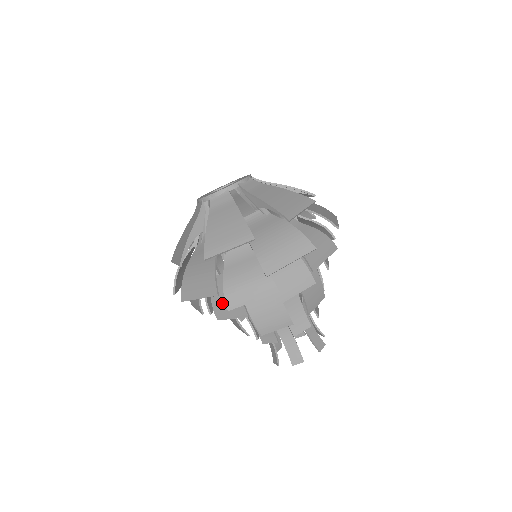
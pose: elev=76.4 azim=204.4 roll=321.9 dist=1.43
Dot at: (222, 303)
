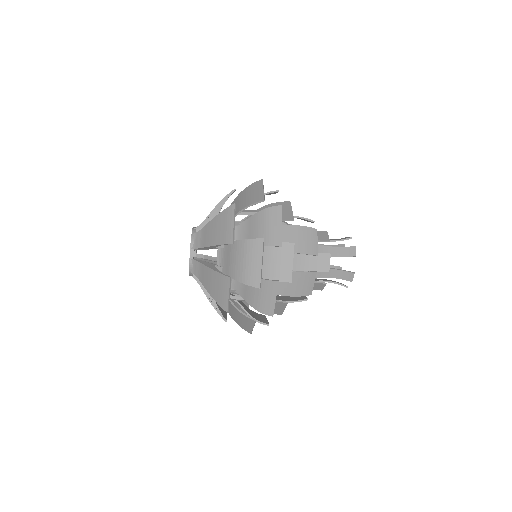
Dot at: occluded
